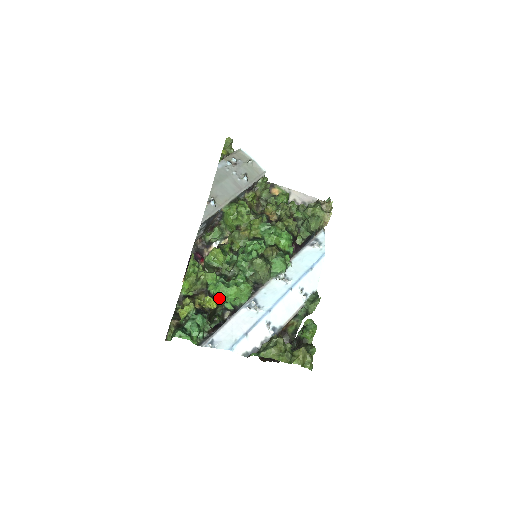
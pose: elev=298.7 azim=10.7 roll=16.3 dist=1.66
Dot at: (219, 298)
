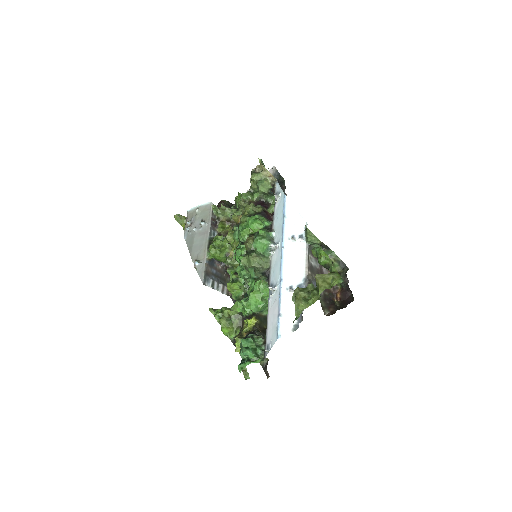
Dot at: (253, 313)
